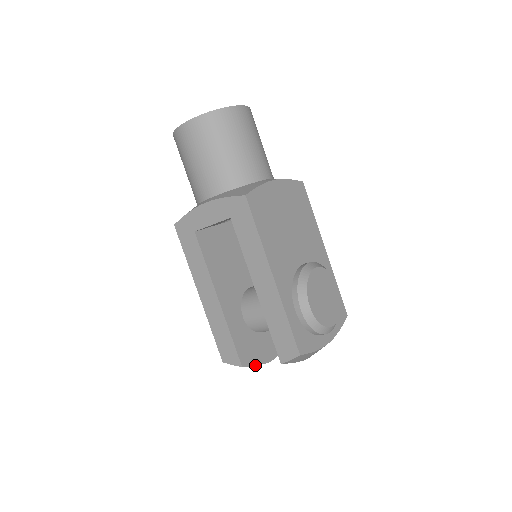
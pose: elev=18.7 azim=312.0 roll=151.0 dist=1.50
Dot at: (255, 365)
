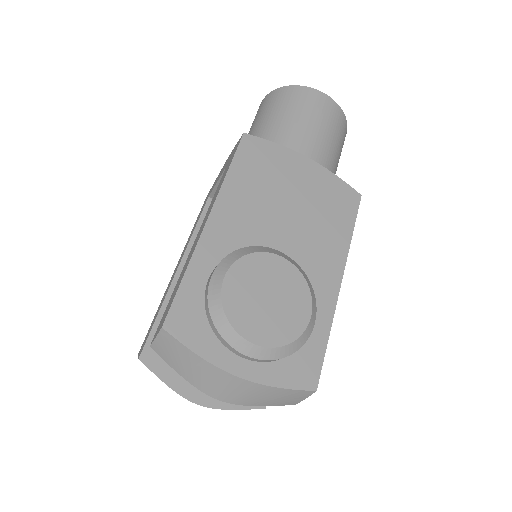
Dot at: (160, 378)
